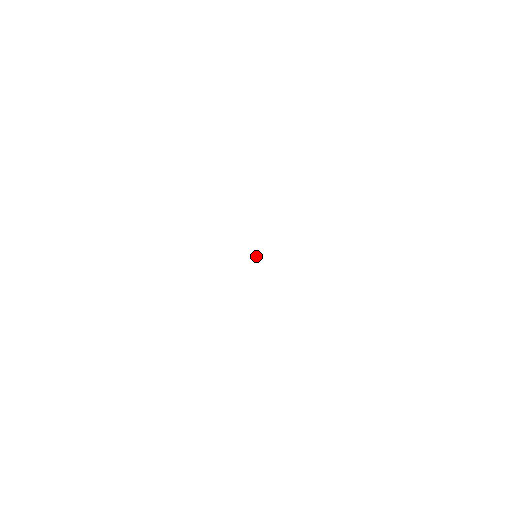
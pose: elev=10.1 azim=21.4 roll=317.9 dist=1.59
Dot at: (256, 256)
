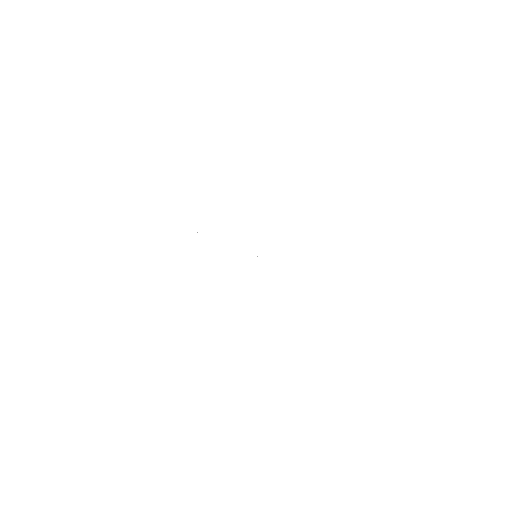
Dot at: (257, 256)
